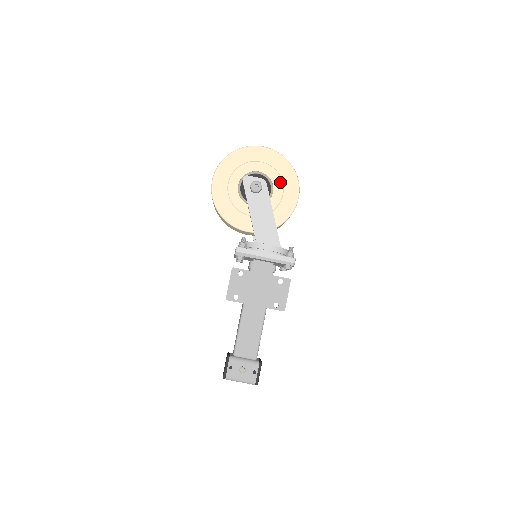
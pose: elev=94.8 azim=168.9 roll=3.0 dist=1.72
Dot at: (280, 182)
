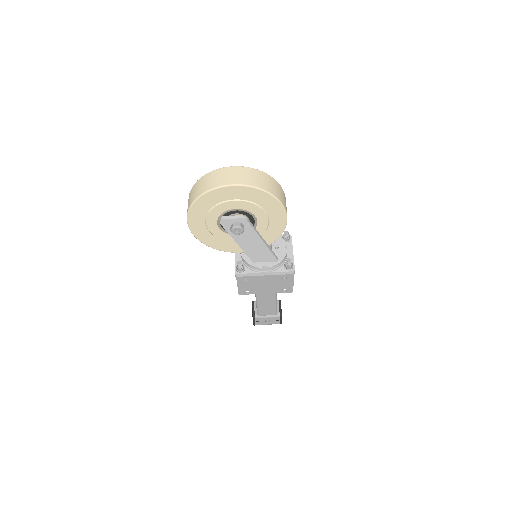
Dot at: (262, 213)
